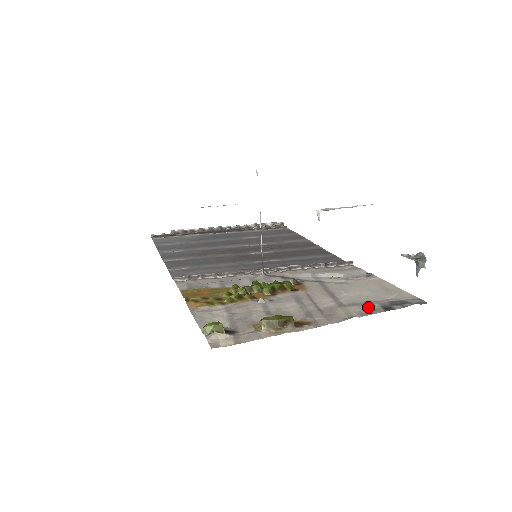
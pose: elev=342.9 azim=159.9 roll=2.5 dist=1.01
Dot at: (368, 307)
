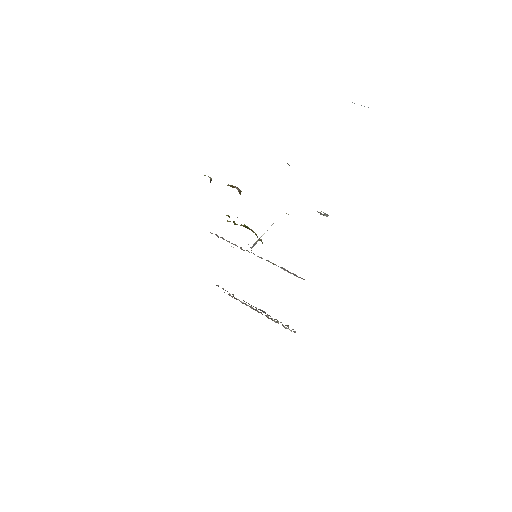
Dot at: occluded
